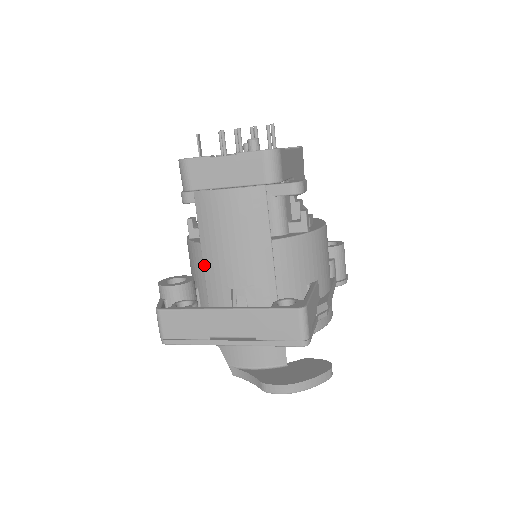
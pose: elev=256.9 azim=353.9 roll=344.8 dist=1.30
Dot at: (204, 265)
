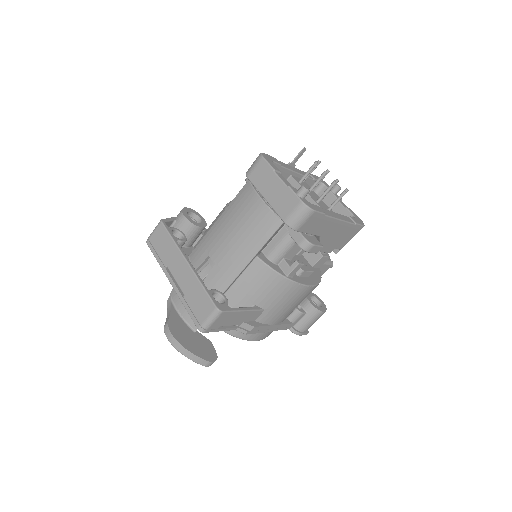
Dot at: (213, 226)
